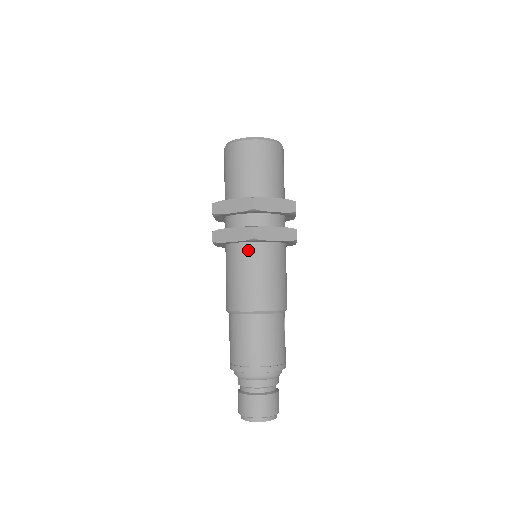
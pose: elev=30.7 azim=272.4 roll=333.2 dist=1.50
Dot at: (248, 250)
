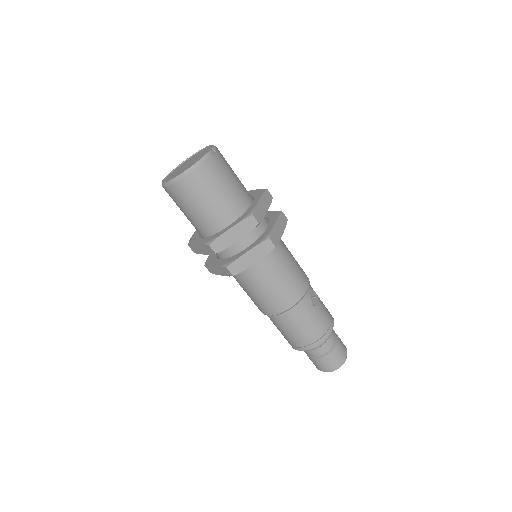
Dot at: (240, 274)
